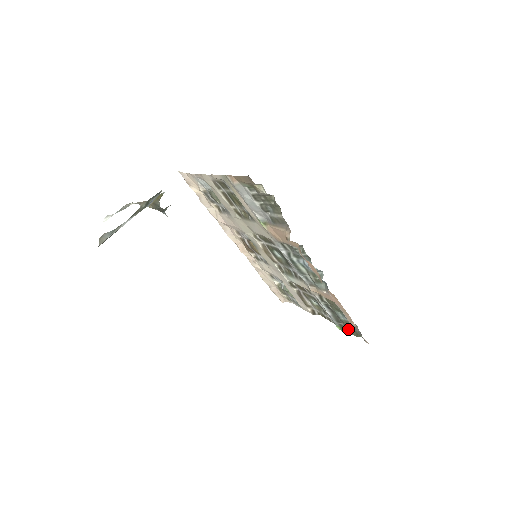
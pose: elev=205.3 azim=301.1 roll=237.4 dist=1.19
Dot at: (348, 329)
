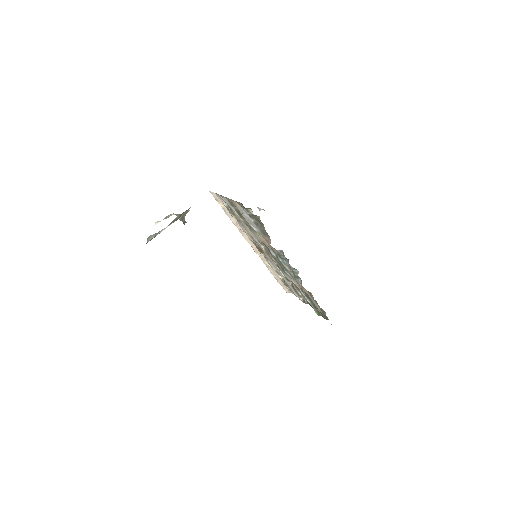
Dot at: (322, 314)
